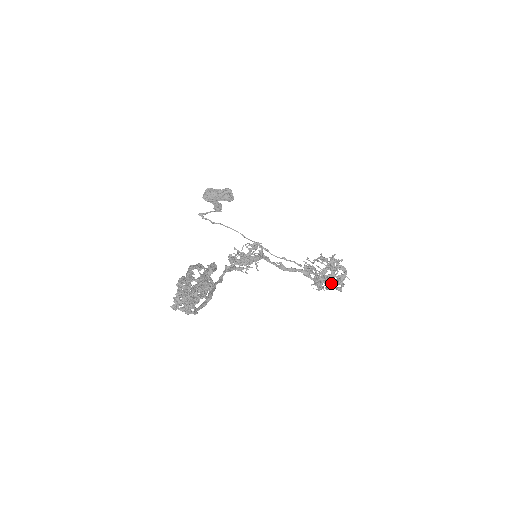
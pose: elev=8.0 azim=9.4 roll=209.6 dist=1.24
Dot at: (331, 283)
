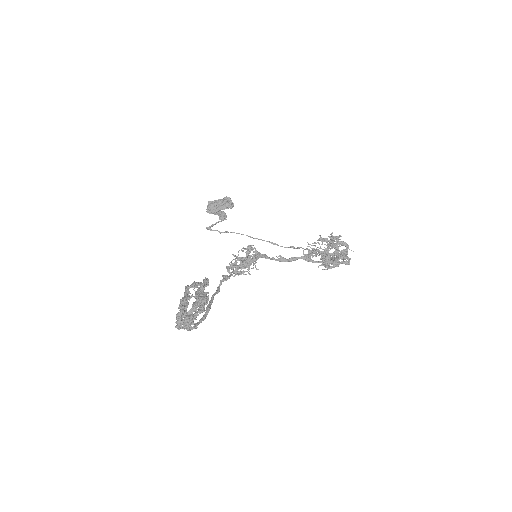
Dot at: (335, 261)
